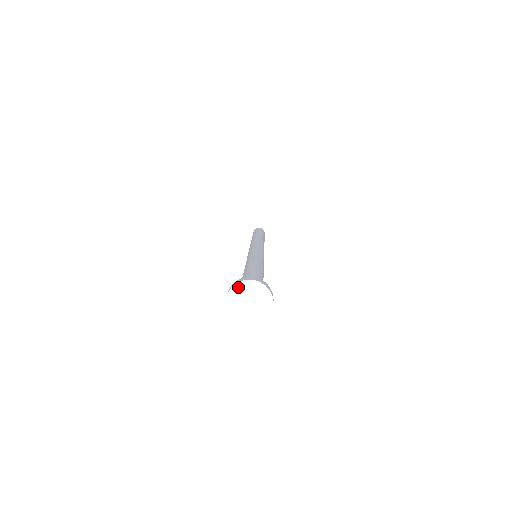
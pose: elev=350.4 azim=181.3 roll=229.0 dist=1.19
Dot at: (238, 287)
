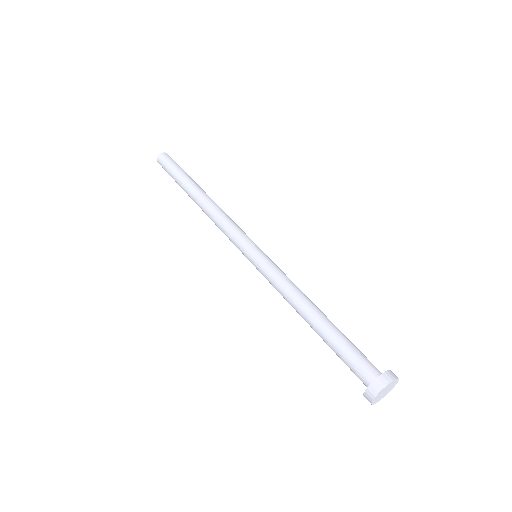
Dot at: (377, 396)
